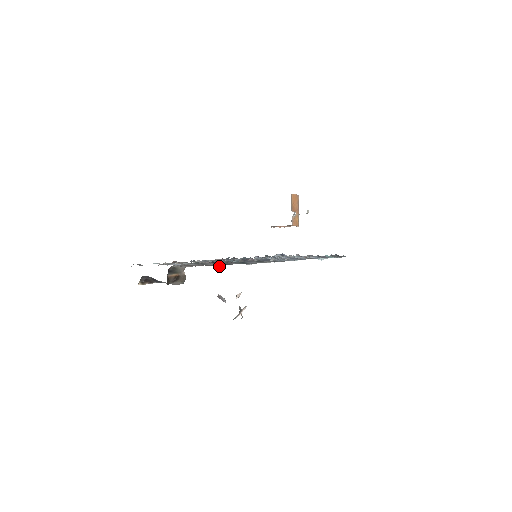
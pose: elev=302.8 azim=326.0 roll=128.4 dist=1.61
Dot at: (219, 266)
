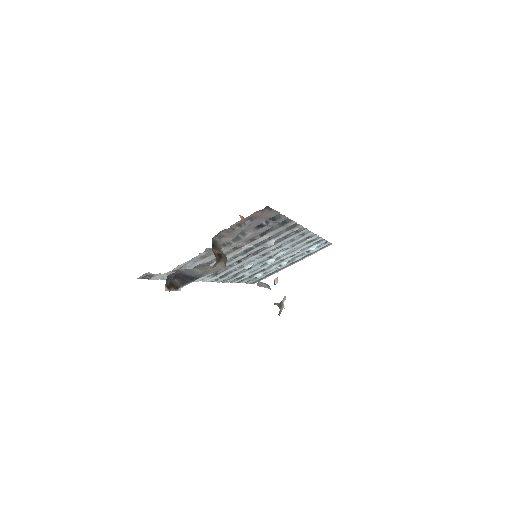
Dot at: (274, 215)
